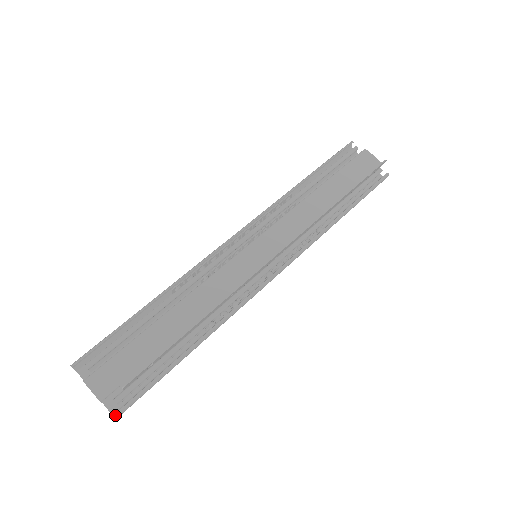
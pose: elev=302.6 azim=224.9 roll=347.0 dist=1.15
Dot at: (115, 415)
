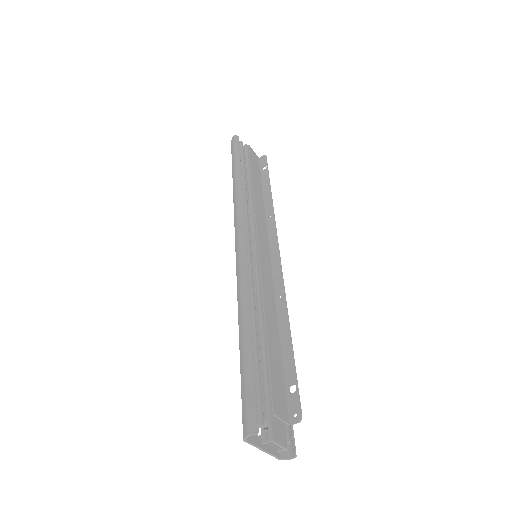
Dot at: occluded
